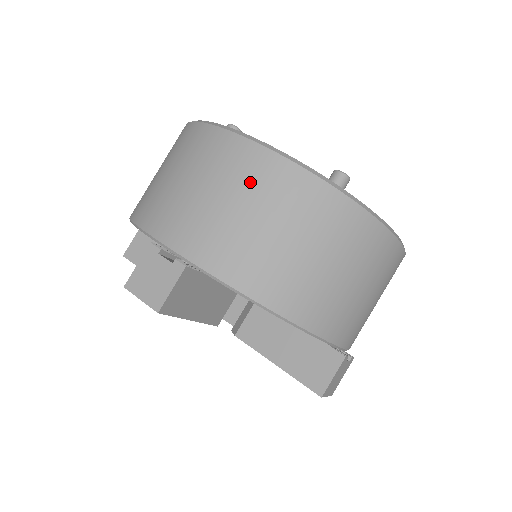
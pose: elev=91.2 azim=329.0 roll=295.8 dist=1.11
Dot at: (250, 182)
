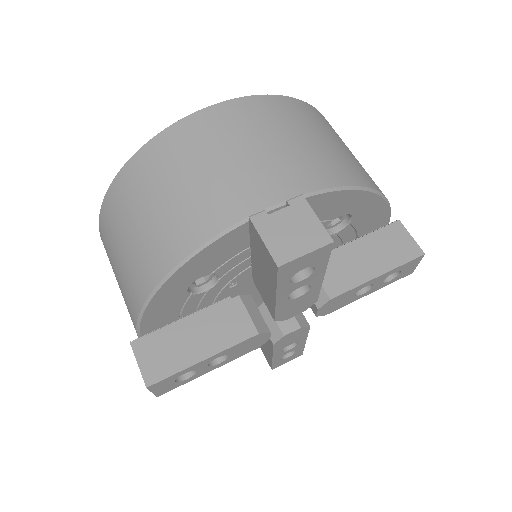
Dot at: (258, 121)
